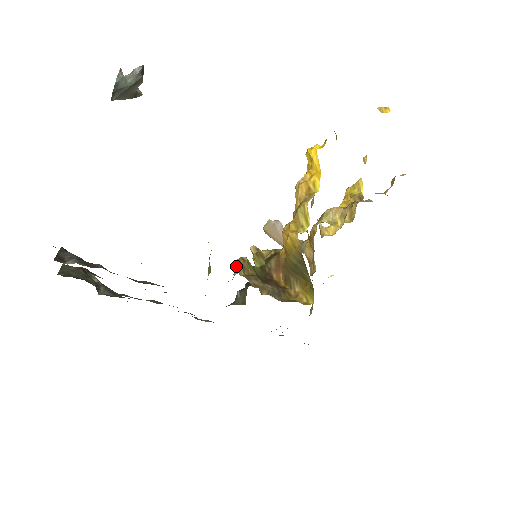
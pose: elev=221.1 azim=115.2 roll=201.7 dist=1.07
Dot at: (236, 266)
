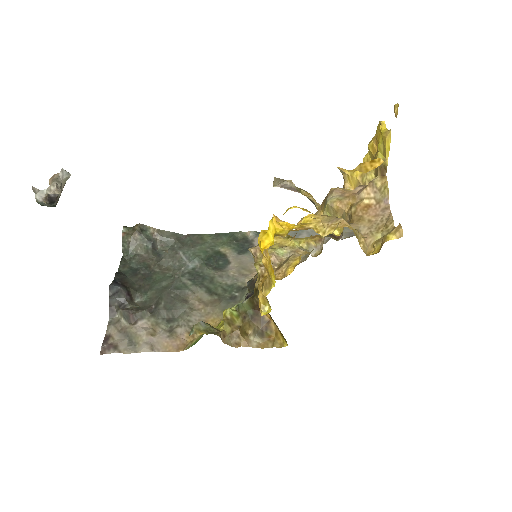
Dot at: (223, 319)
